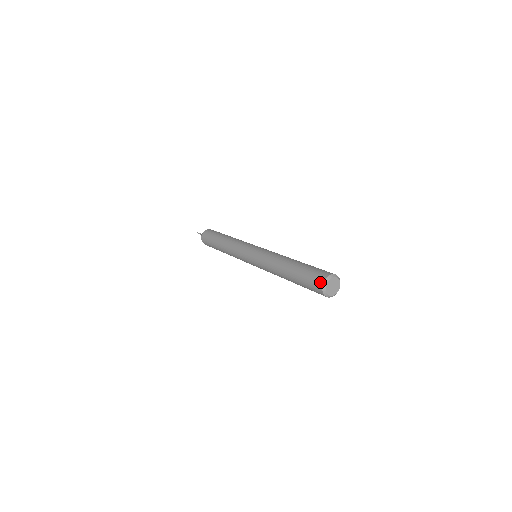
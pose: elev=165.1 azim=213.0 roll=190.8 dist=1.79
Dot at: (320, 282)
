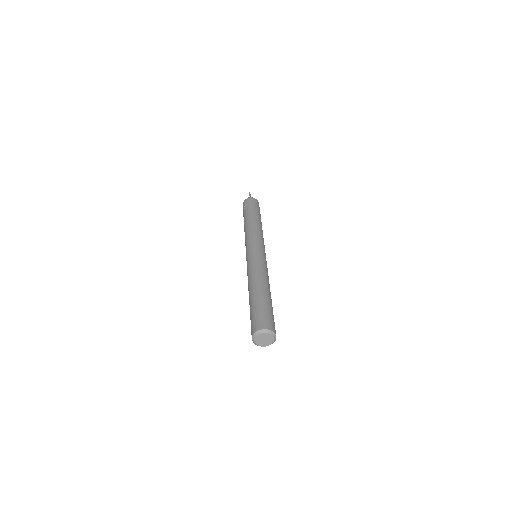
Dot at: occluded
